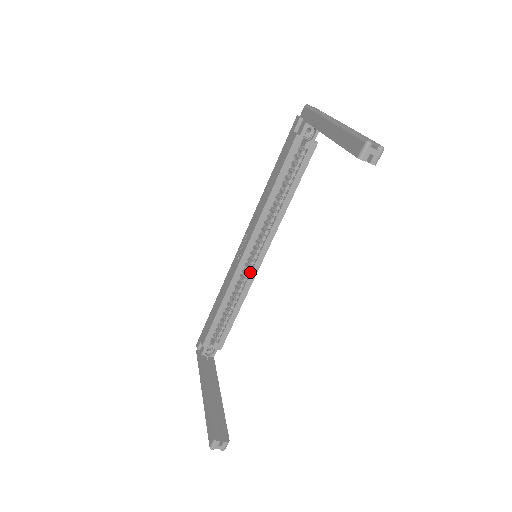
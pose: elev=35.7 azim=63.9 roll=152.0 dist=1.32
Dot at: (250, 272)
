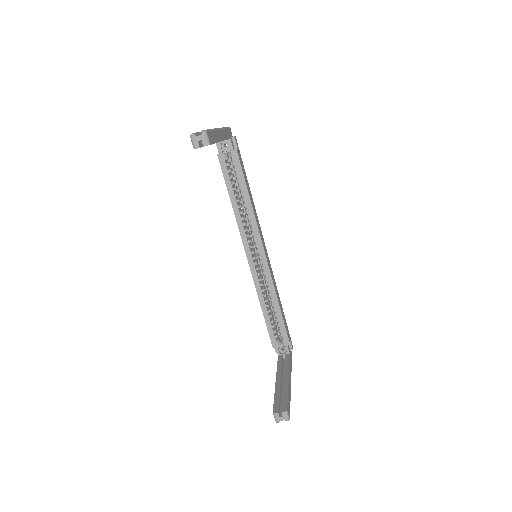
Dot at: (264, 271)
